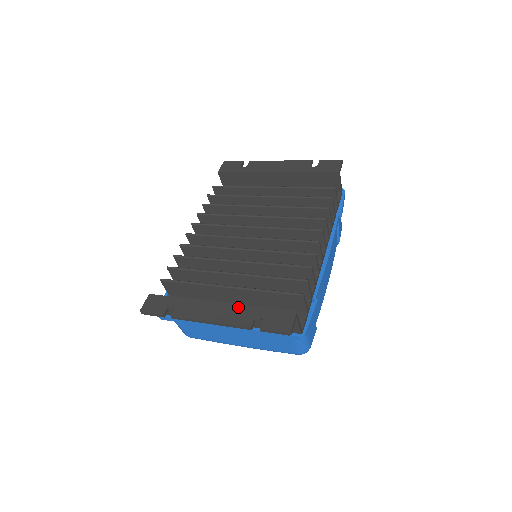
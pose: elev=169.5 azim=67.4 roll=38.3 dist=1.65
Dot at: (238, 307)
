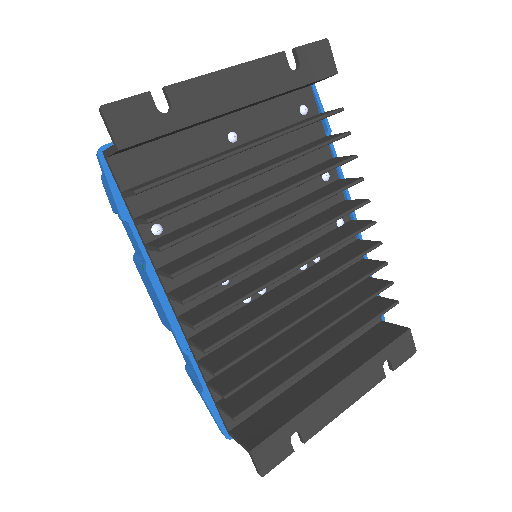
Dot at: (362, 370)
